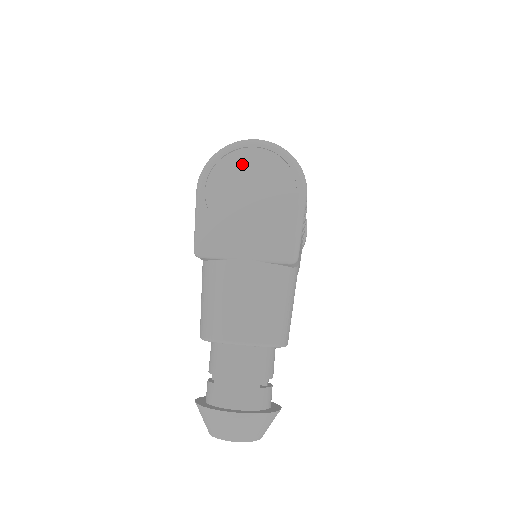
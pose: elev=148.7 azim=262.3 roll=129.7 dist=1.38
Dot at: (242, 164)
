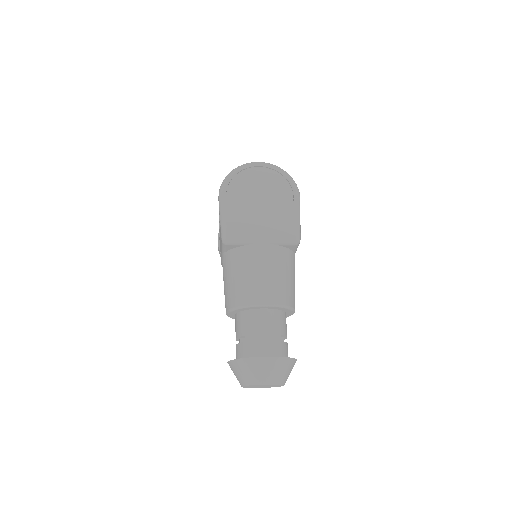
Dot at: (251, 178)
